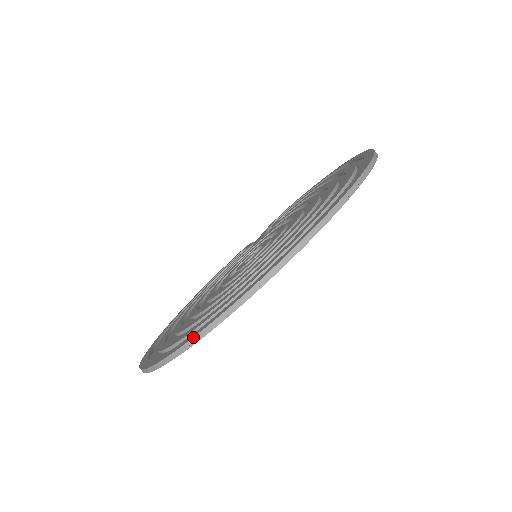
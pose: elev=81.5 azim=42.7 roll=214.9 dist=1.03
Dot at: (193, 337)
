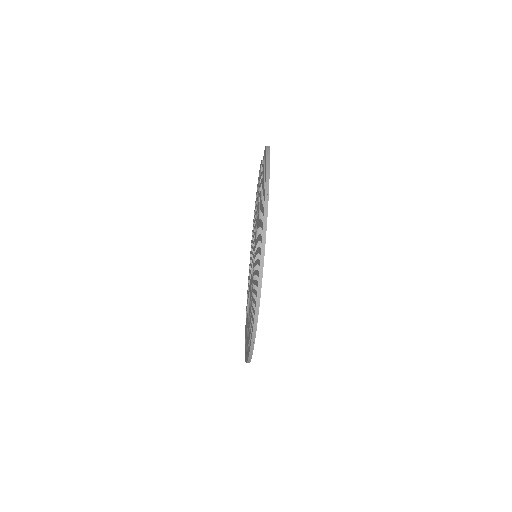
Dot at: occluded
